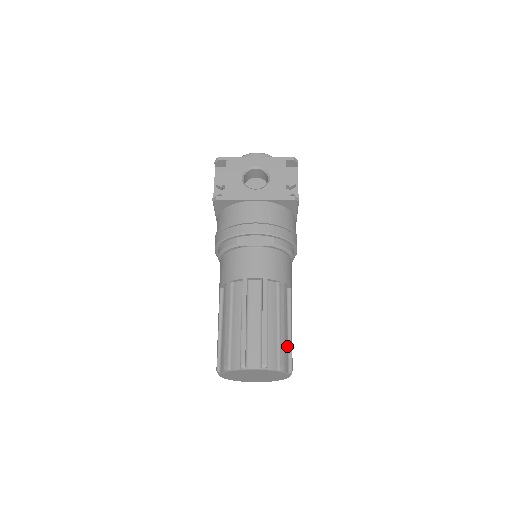
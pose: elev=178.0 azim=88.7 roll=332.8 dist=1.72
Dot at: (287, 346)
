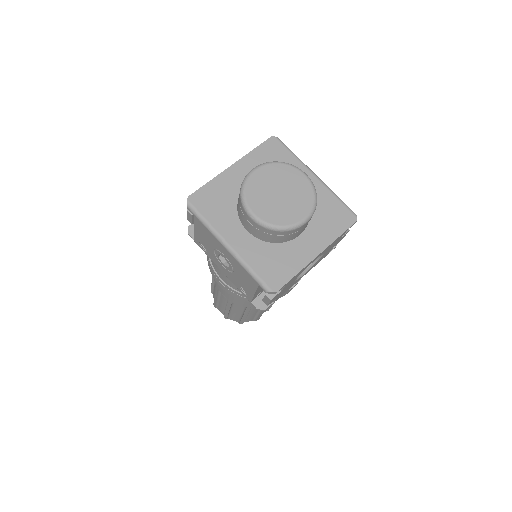
Dot at: occluded
